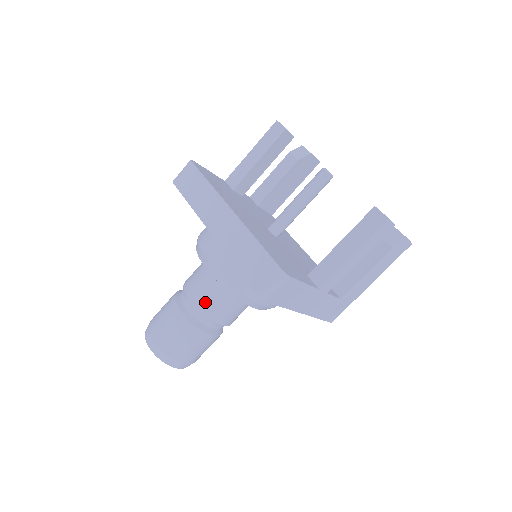
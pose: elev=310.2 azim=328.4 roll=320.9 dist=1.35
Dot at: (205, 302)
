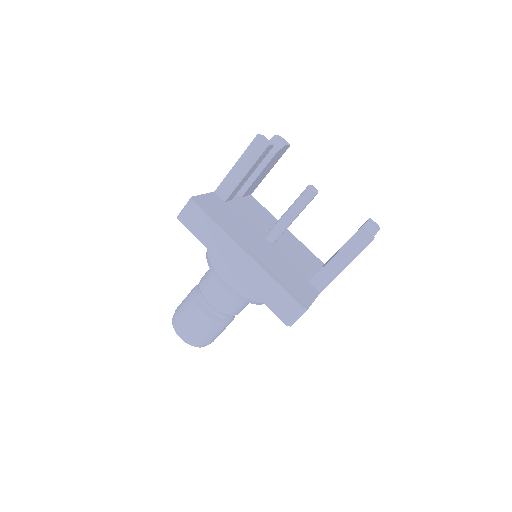
Dot at: (225, 306)
